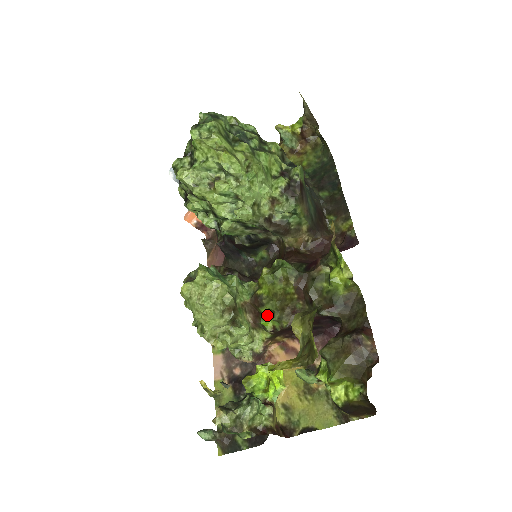
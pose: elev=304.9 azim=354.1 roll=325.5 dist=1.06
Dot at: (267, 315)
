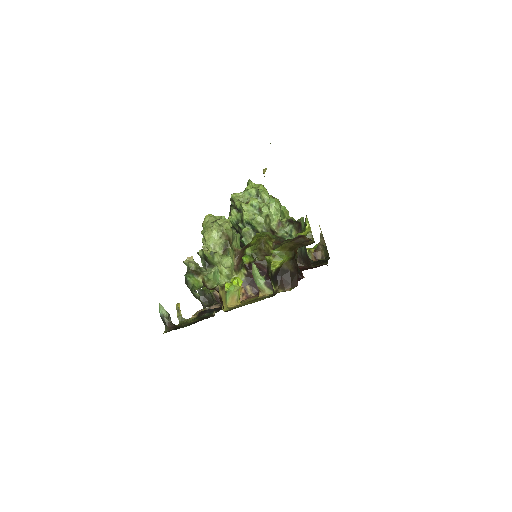
Dot at: (248, 255)
